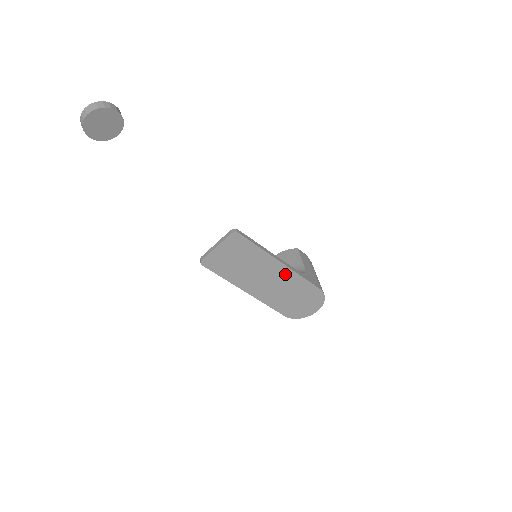
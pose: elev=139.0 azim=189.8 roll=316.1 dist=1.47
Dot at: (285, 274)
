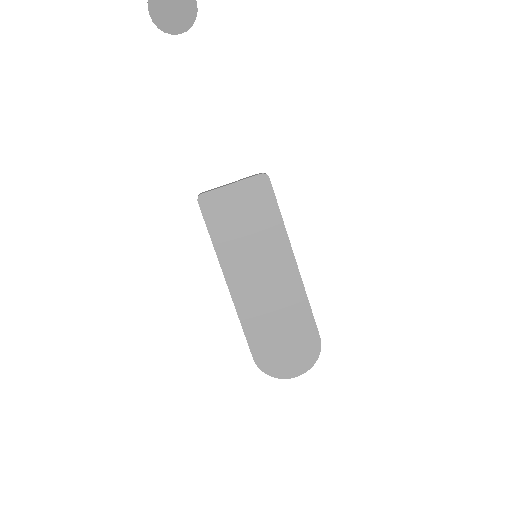
Dot at: (290, 283)
